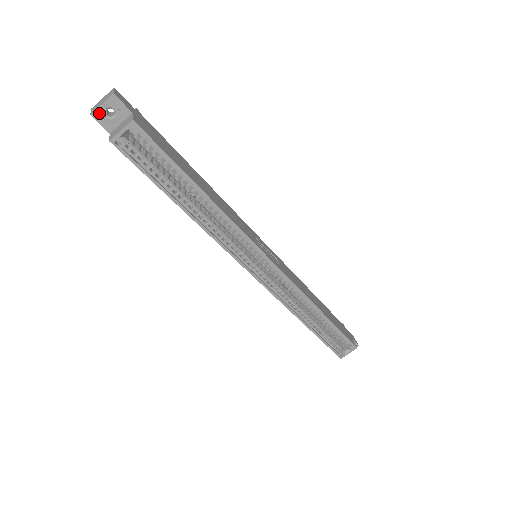
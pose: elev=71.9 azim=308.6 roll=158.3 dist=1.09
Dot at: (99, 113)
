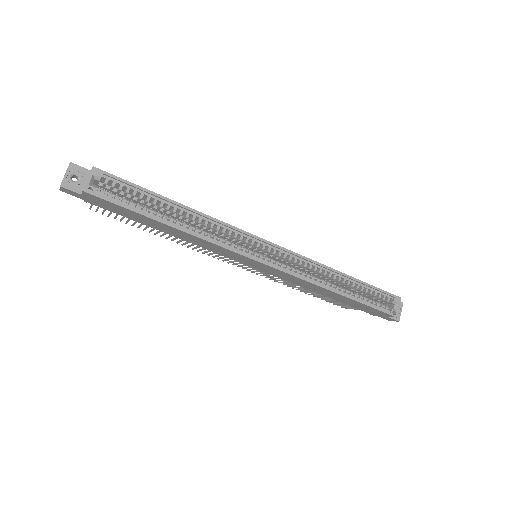
Dot at: (66, 182)
